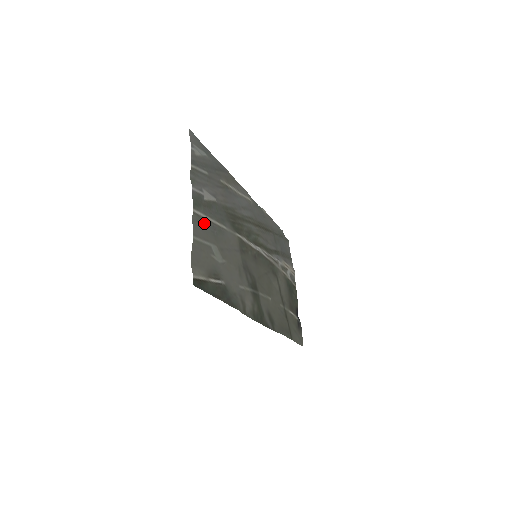
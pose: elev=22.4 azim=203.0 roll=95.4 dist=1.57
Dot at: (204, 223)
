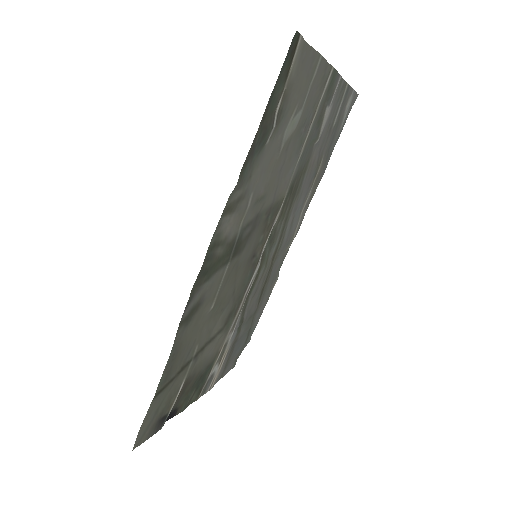
Dot at: (317, 98)
